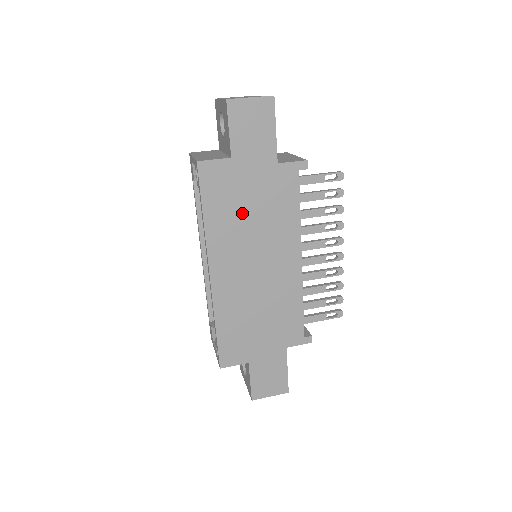
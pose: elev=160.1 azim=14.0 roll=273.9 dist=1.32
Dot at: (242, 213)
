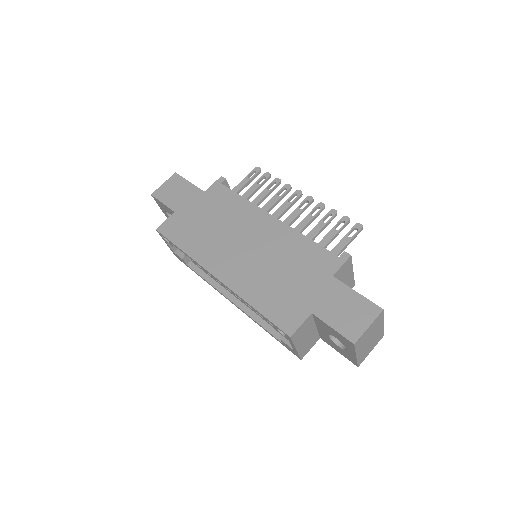
Dot at: (205, 229)
